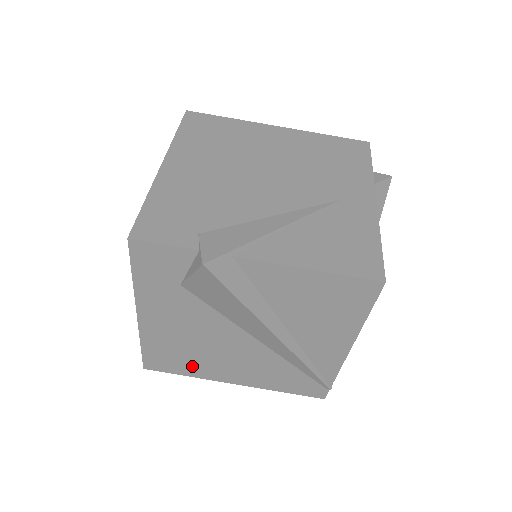
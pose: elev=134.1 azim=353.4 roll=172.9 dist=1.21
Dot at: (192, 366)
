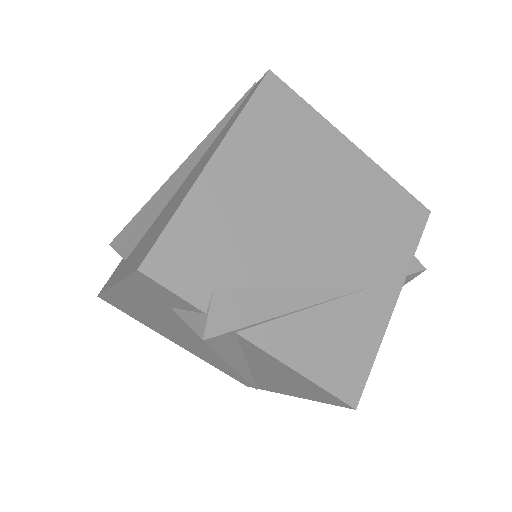
Dot at: (145, 321)
